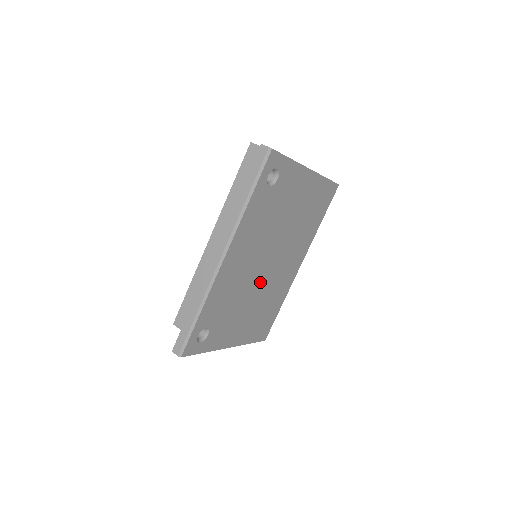
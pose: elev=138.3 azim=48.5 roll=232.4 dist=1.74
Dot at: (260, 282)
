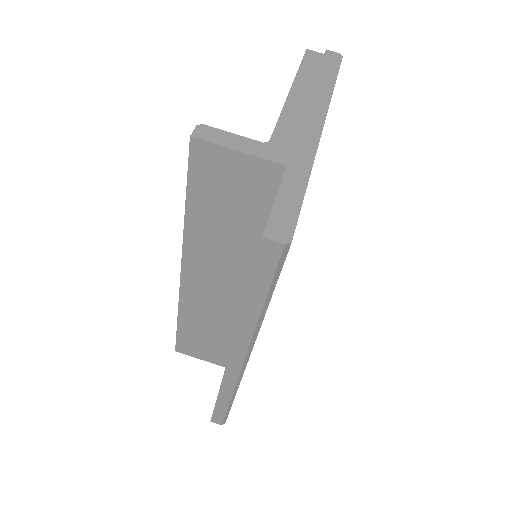
Dot at: occluded
